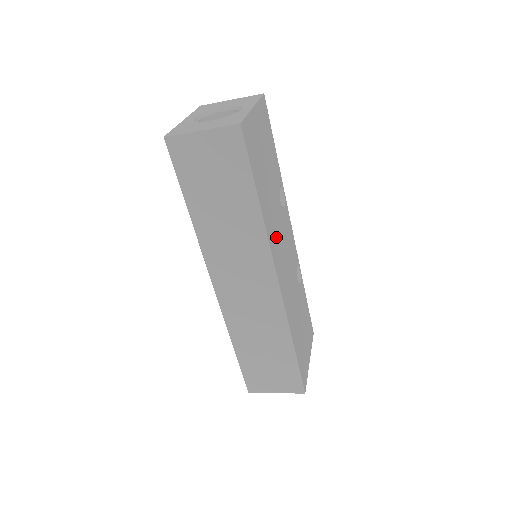
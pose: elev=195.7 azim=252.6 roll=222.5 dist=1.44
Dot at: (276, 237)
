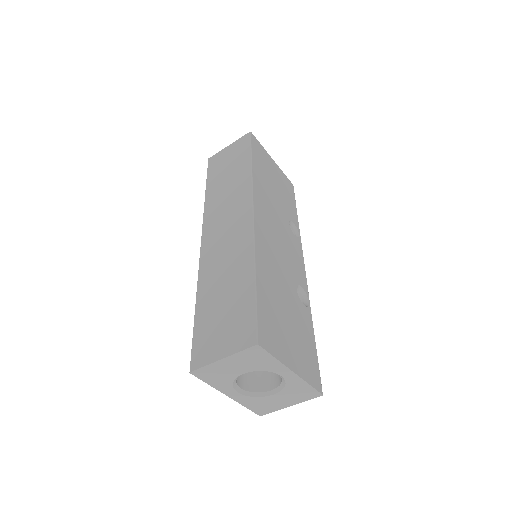
Dot at: (268, 208)
